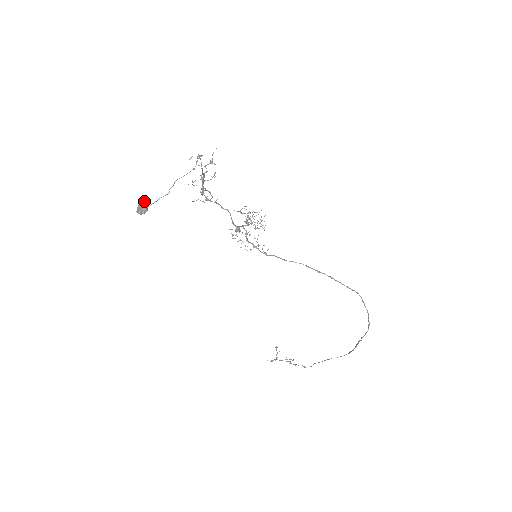
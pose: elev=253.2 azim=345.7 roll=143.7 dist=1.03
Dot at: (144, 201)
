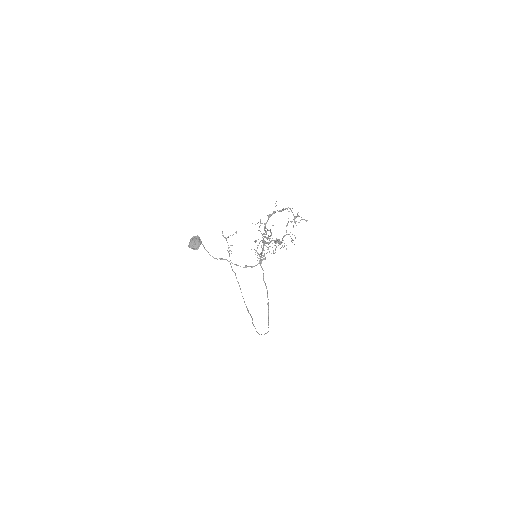
Dot at: (200, 244)
